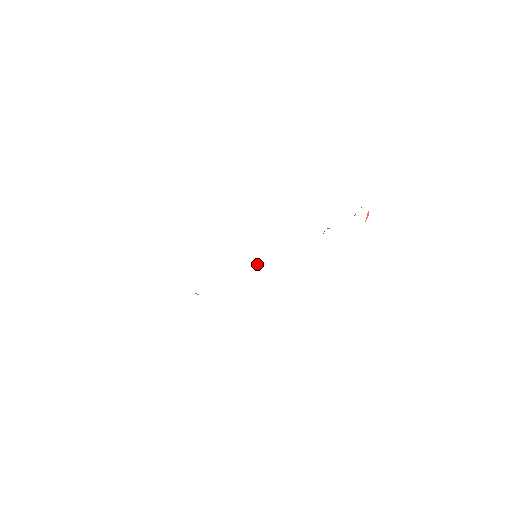
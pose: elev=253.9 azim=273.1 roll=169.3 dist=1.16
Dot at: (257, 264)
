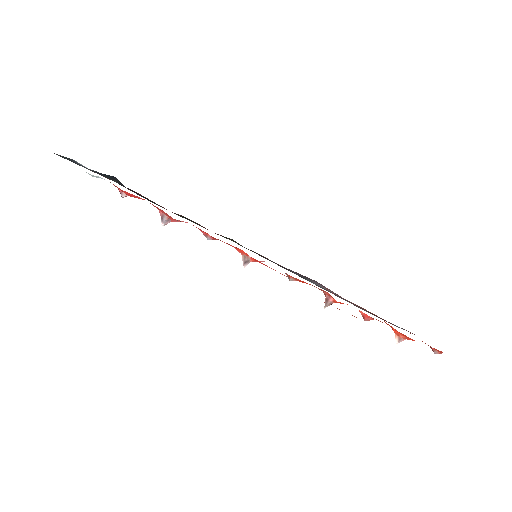
Dot at: (249, 261)
